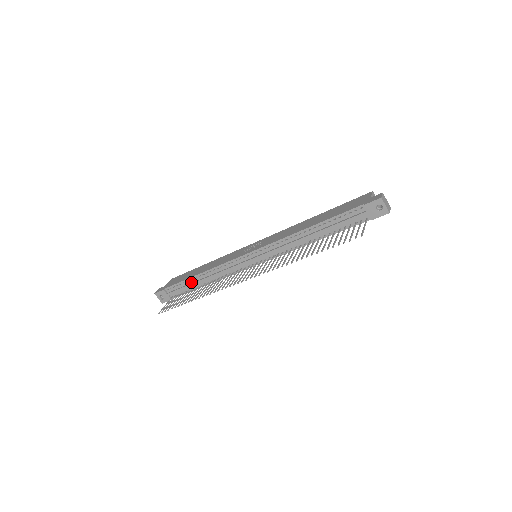
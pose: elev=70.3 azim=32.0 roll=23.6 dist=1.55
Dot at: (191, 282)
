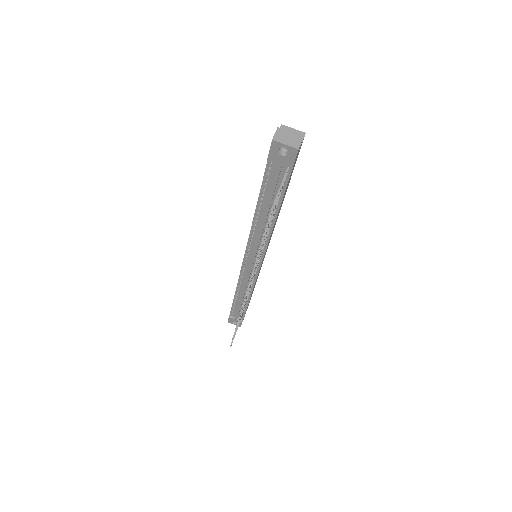
Dot at: (238, 303)
